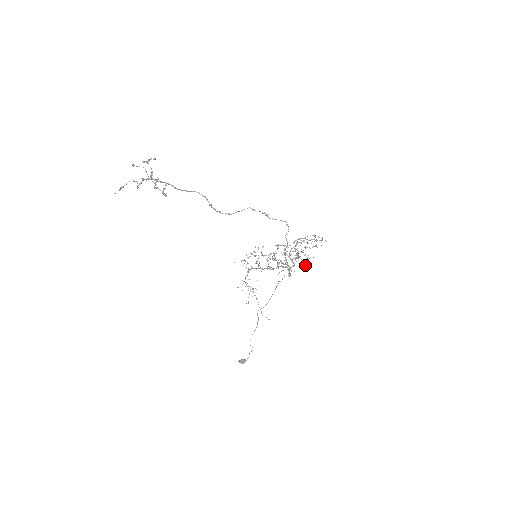
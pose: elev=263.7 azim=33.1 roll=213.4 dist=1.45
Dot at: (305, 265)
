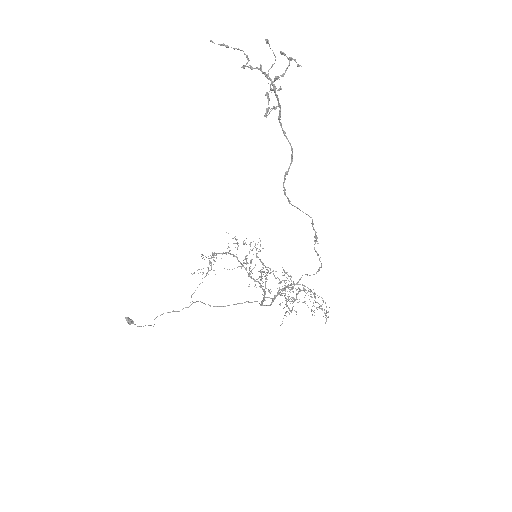
Dot at: occluded
